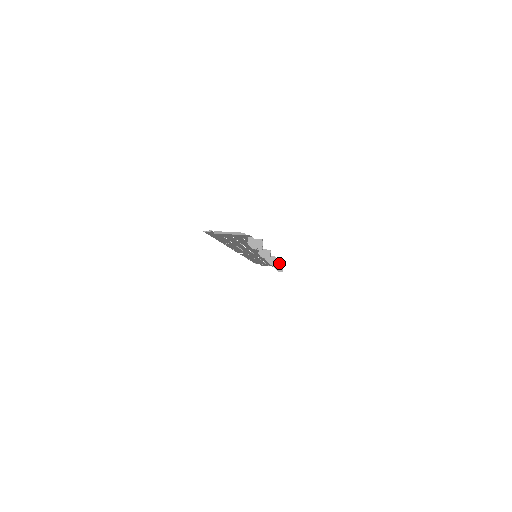
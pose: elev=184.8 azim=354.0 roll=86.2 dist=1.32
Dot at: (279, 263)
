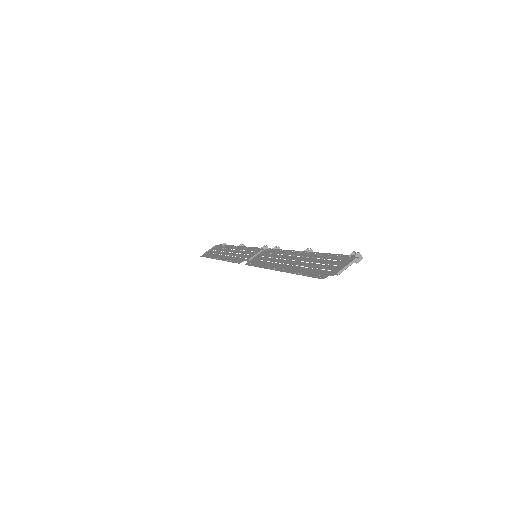
Dot at: (242, 244)
